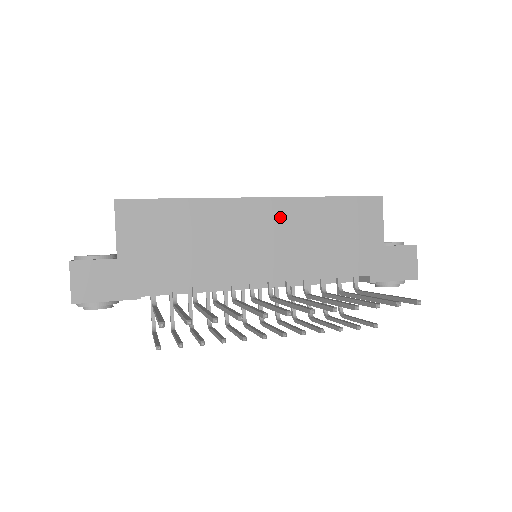
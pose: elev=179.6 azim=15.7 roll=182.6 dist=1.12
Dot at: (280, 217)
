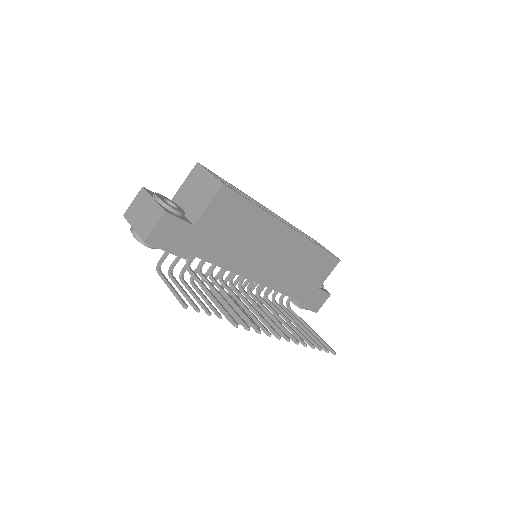
Dot at: (292, 246)
